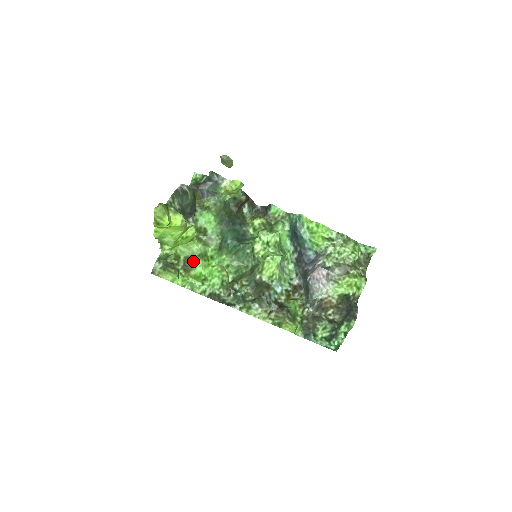
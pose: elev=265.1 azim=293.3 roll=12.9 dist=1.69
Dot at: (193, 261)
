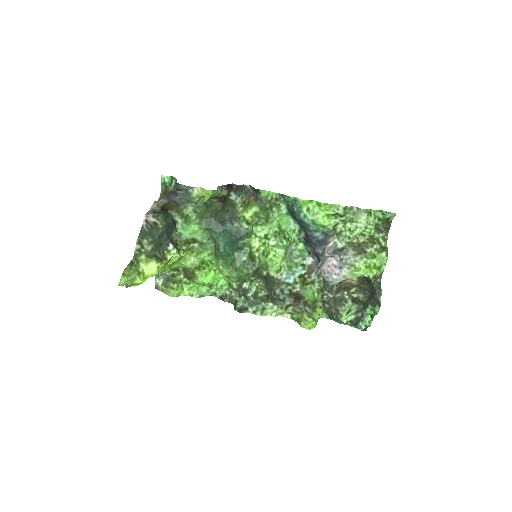
Dot at: (192, 272)
